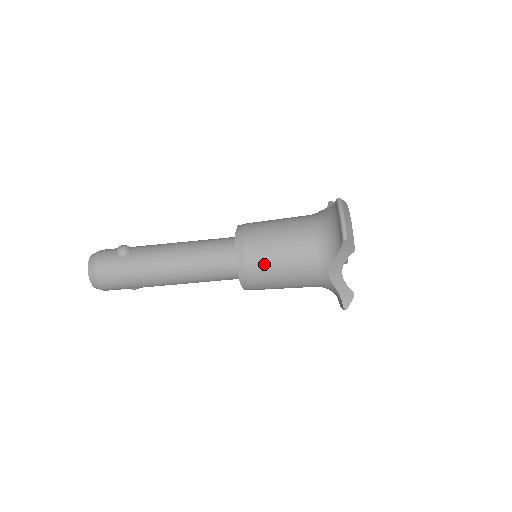
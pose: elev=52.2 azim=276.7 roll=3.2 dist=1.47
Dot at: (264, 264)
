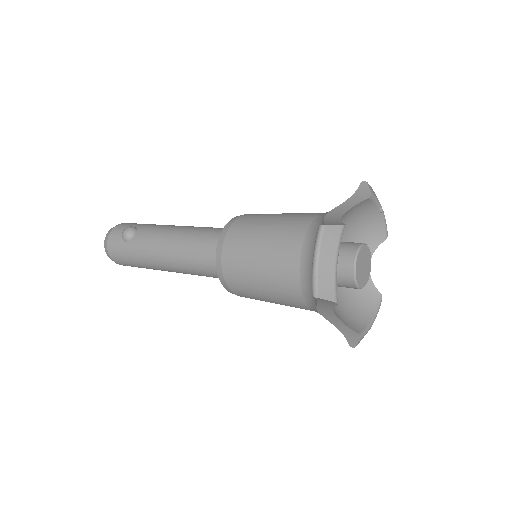
Dot at: (244, 285)
